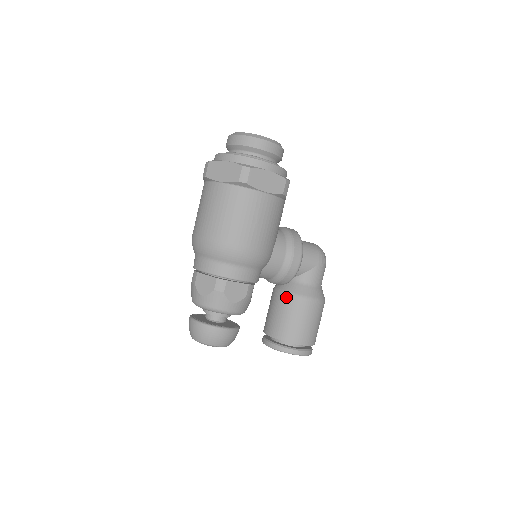
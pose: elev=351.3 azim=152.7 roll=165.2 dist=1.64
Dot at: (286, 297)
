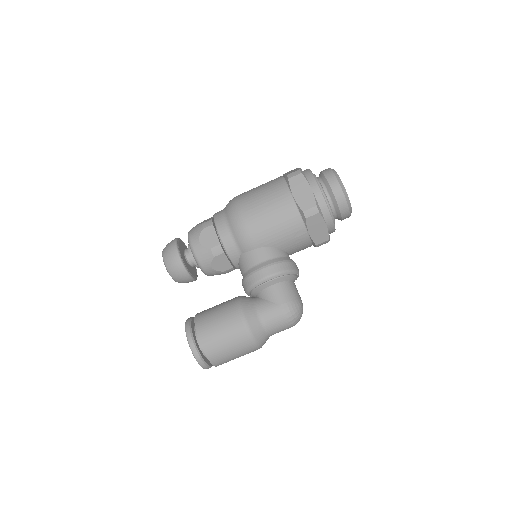
Dot at: (235, 298)
